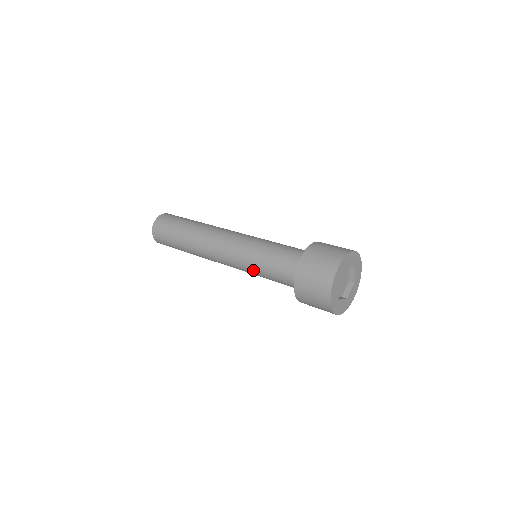
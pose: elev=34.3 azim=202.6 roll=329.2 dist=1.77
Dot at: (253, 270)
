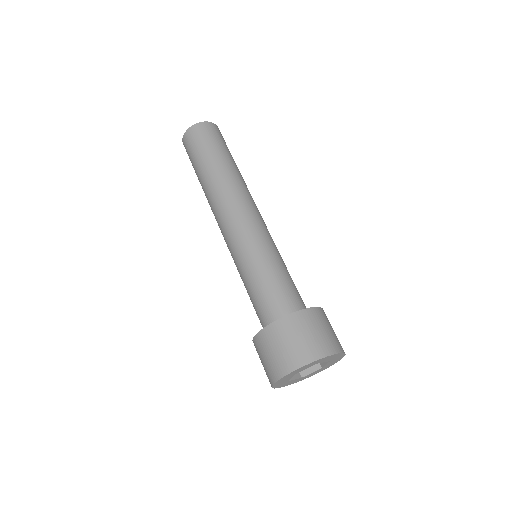
Dot at: (239, 273)
